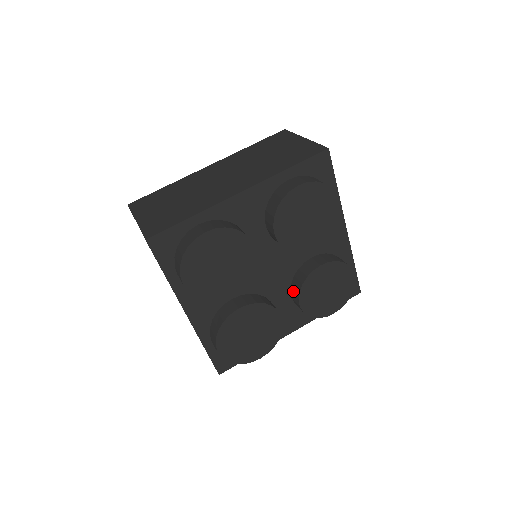
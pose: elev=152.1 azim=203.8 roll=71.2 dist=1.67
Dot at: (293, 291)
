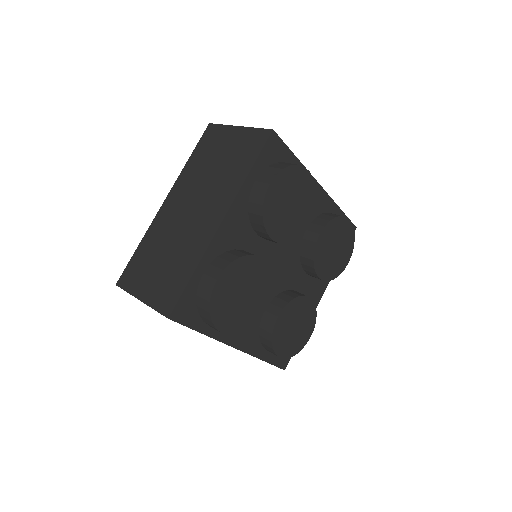
Dot at: (276, 302)
